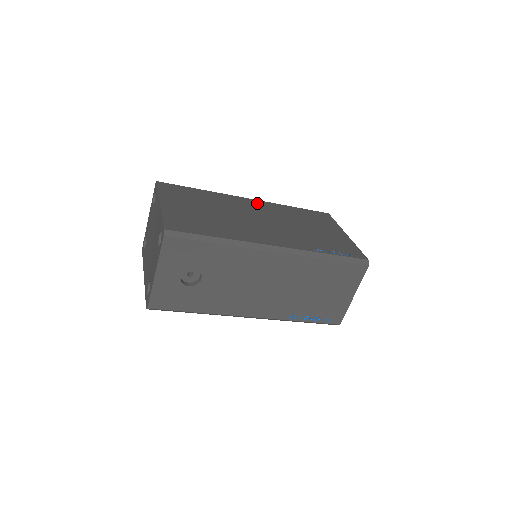
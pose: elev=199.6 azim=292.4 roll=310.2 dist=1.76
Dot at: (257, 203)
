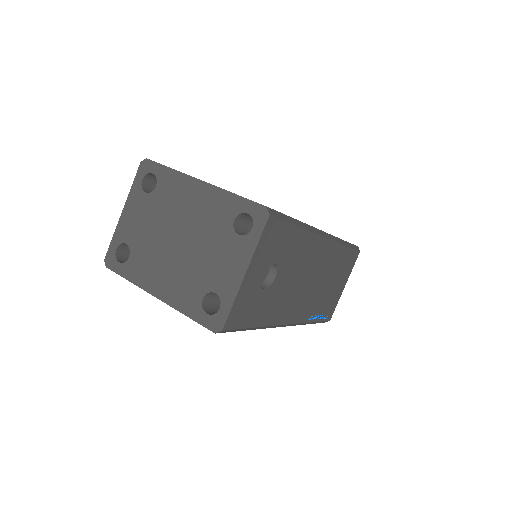
Dot at: occluded
